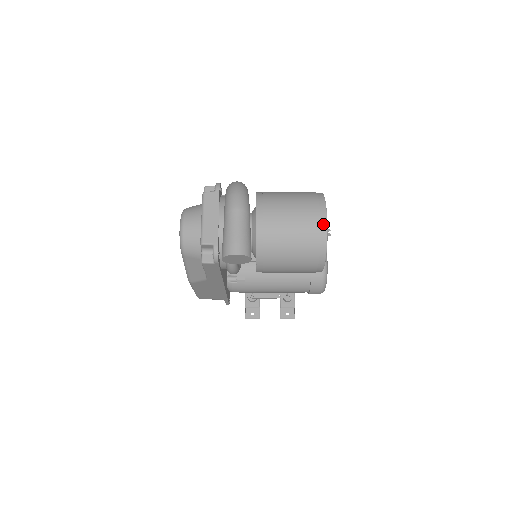
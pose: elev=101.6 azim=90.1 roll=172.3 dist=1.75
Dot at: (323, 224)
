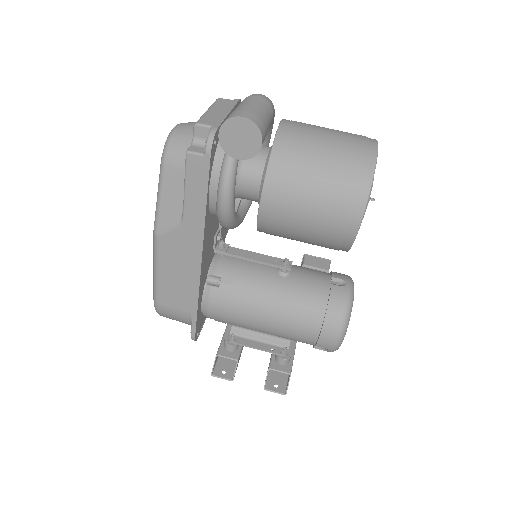
Dot at: (372, 148)
